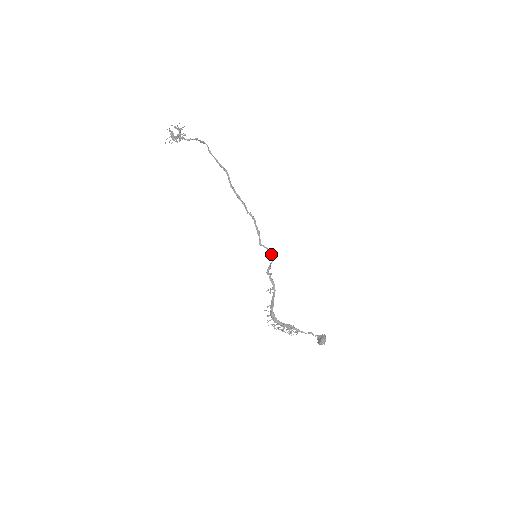
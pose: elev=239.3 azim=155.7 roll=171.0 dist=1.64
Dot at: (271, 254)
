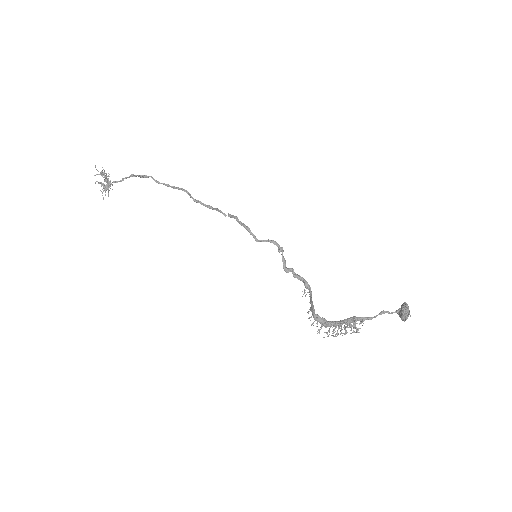
Dot at: (276, 244)
